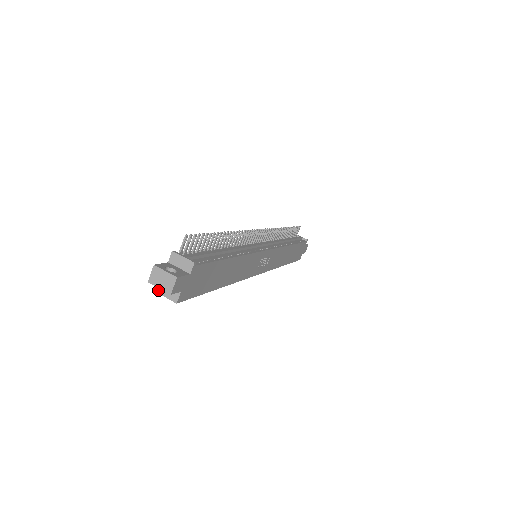
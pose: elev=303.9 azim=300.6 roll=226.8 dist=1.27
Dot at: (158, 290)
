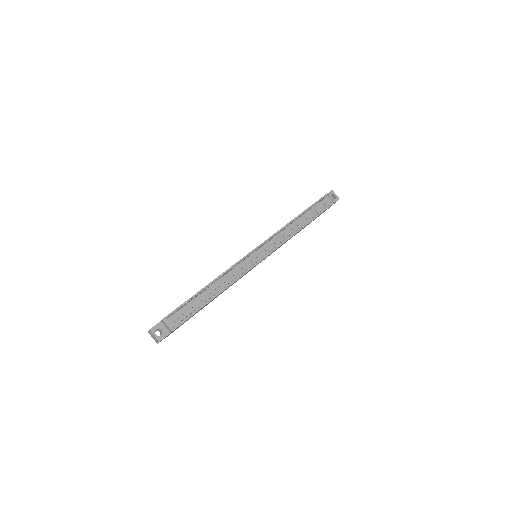
Dot at: occluded
